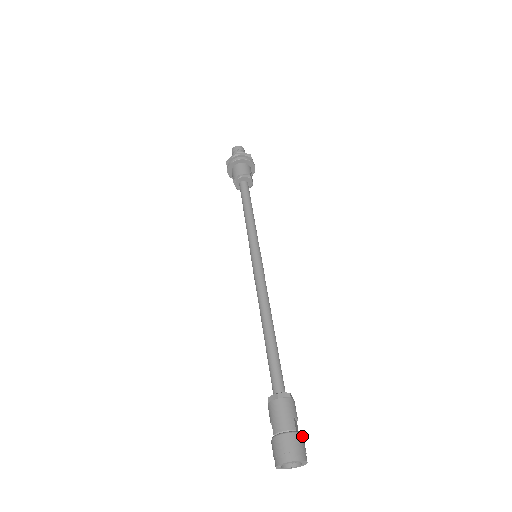
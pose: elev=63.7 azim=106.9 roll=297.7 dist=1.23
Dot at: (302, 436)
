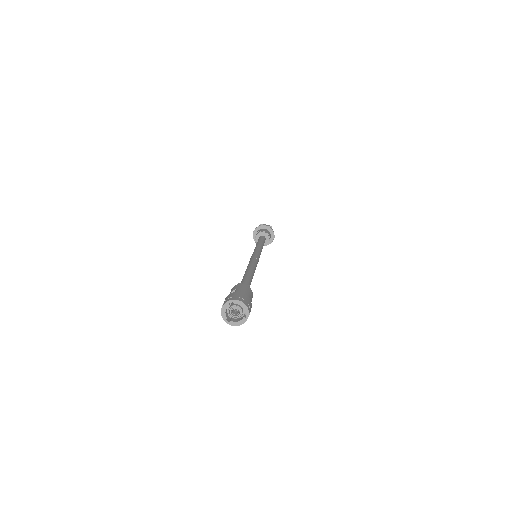
Dot at: occluded
